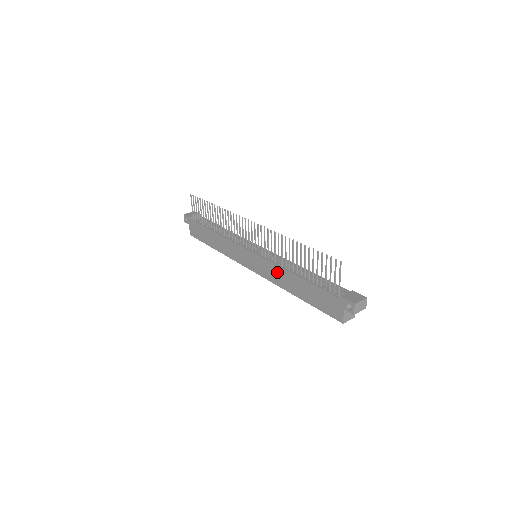
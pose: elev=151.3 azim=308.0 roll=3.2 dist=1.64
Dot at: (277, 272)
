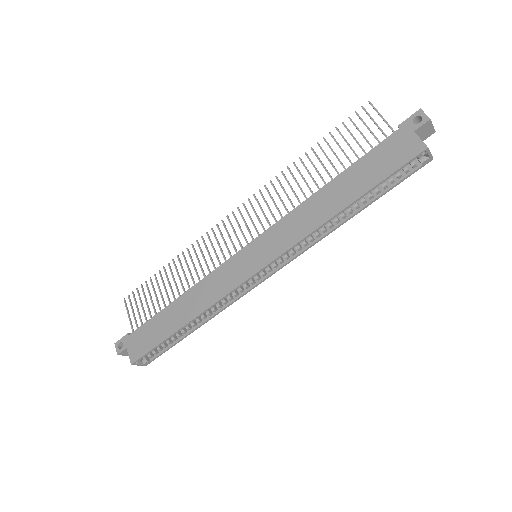
Dot at: (299, 216)
